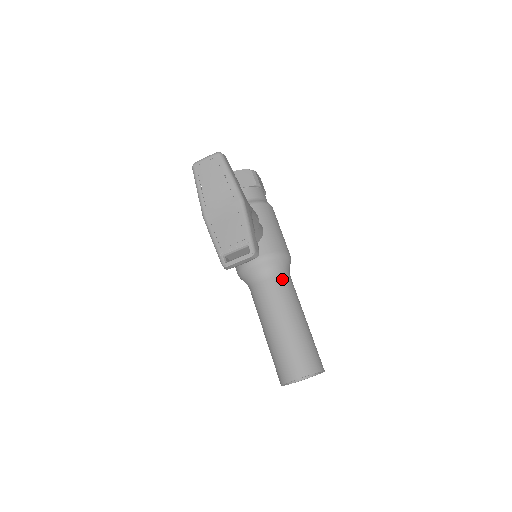
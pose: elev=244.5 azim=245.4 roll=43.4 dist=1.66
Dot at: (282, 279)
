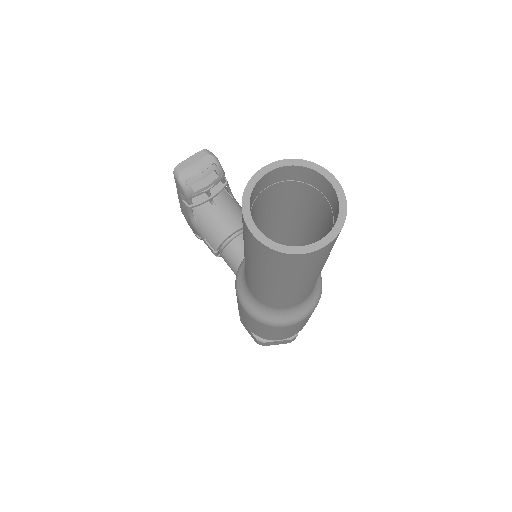
Dot at: occluded
